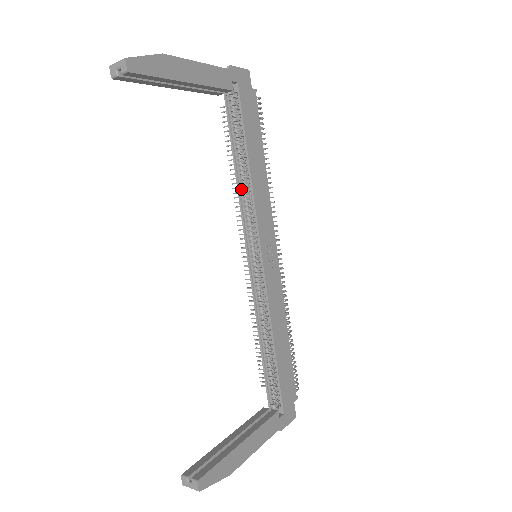
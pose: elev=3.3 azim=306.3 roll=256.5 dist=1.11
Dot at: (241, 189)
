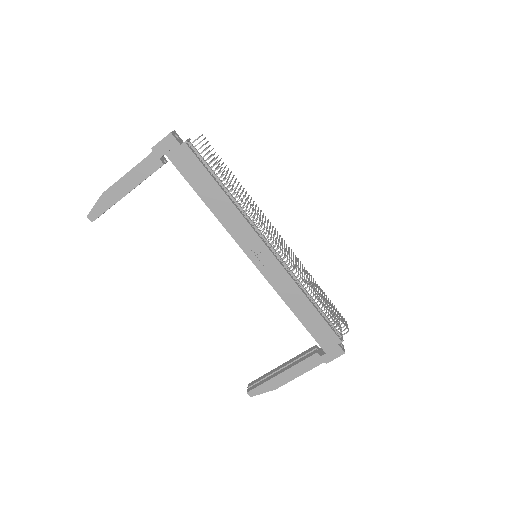
Dot at: occluded
